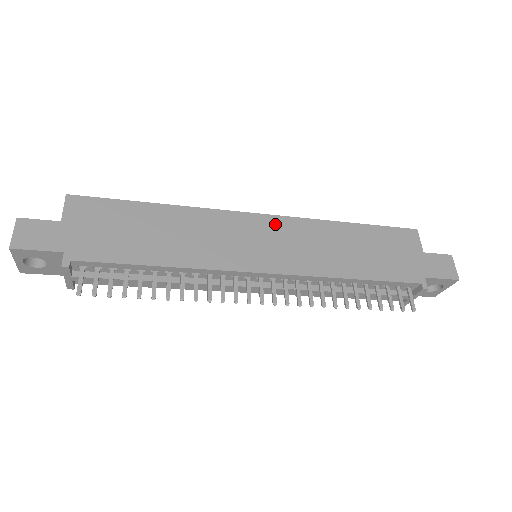
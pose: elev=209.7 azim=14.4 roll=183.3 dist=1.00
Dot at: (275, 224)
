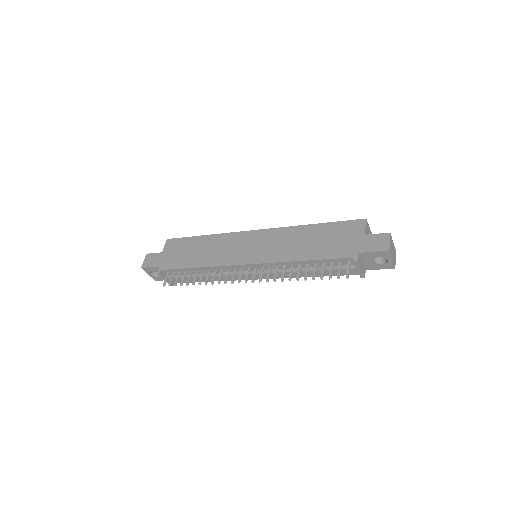
Dot at: (263, 234)
